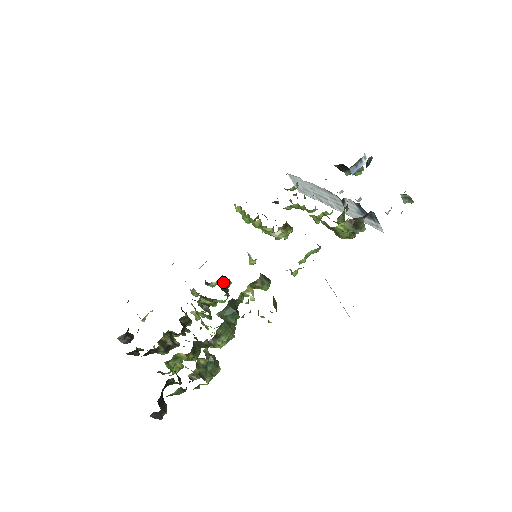
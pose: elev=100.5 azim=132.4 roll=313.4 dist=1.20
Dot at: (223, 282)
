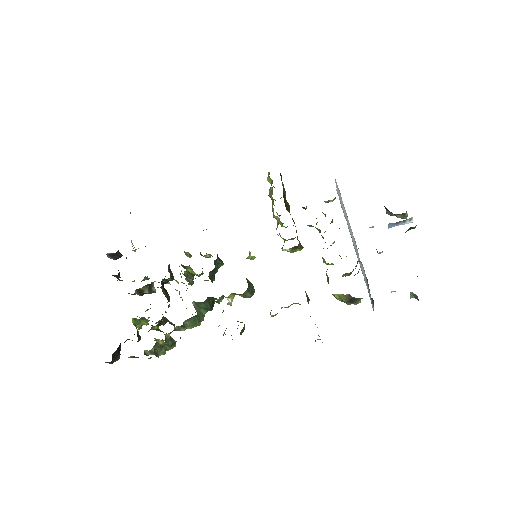
Dot at: (214, 268)
